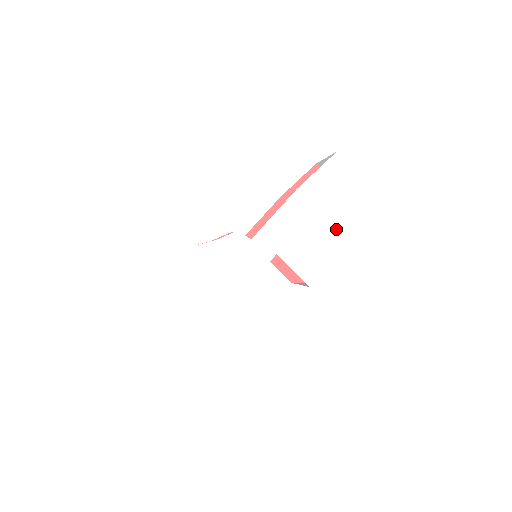
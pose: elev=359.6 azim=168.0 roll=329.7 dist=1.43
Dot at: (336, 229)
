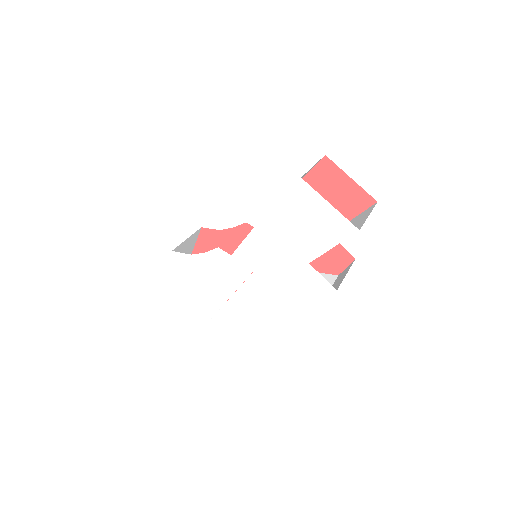
Dot at: (308, 256)
